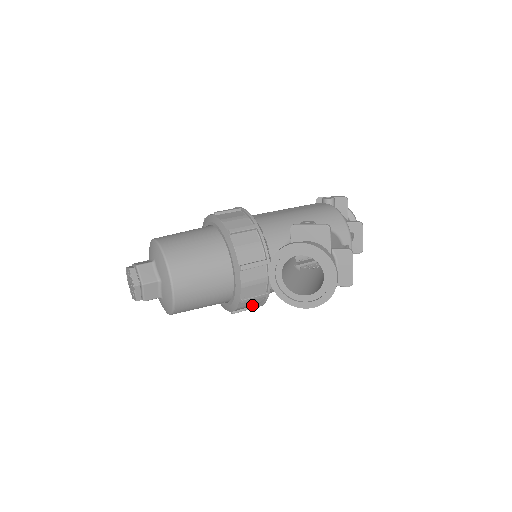
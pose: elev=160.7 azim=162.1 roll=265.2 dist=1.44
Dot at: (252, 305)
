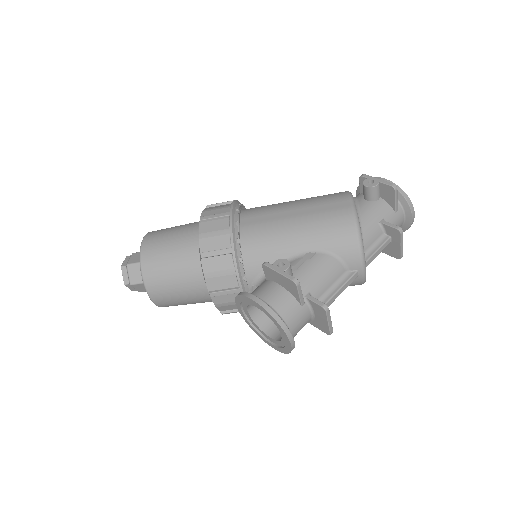
Dot at: occluded
